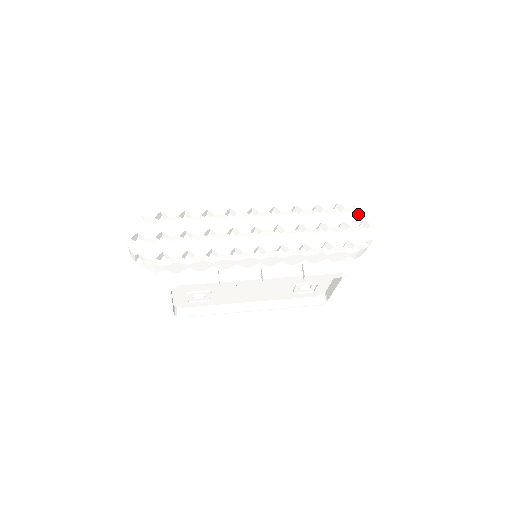
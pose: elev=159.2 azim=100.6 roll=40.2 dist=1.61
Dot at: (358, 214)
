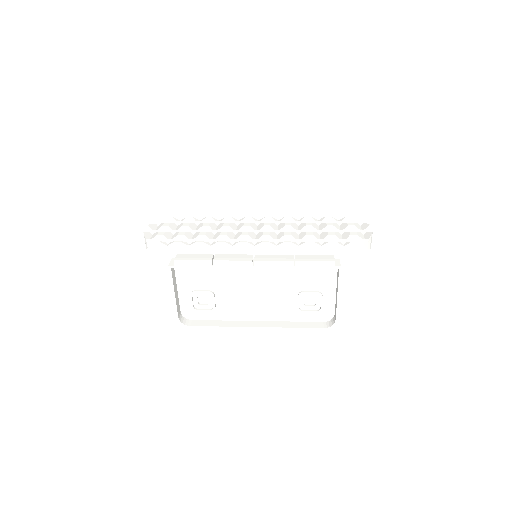
Dot at: (357, 225)
